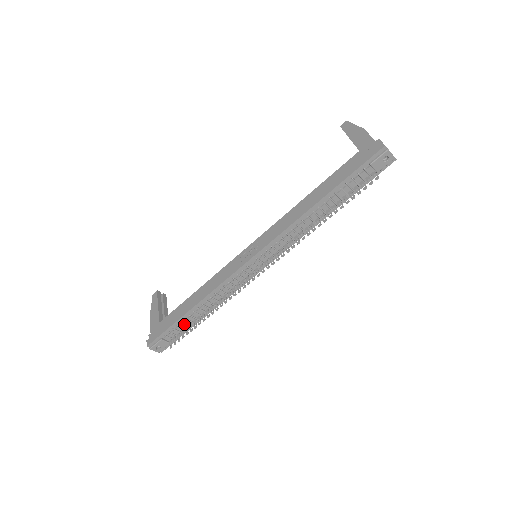
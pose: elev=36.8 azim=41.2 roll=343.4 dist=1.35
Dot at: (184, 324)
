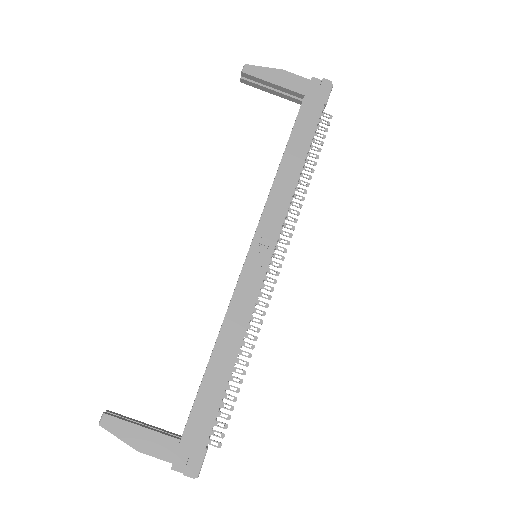
Dot at: (222, 401)
